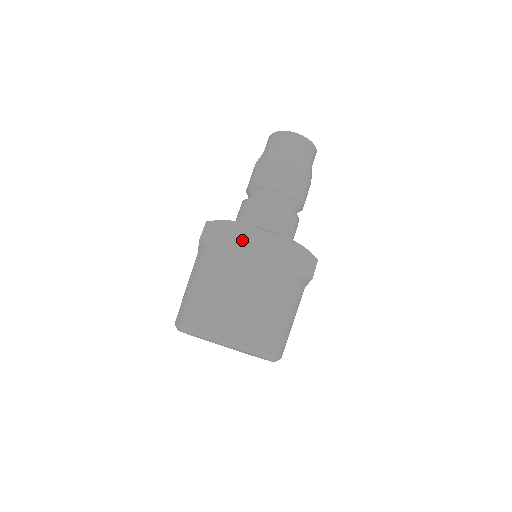
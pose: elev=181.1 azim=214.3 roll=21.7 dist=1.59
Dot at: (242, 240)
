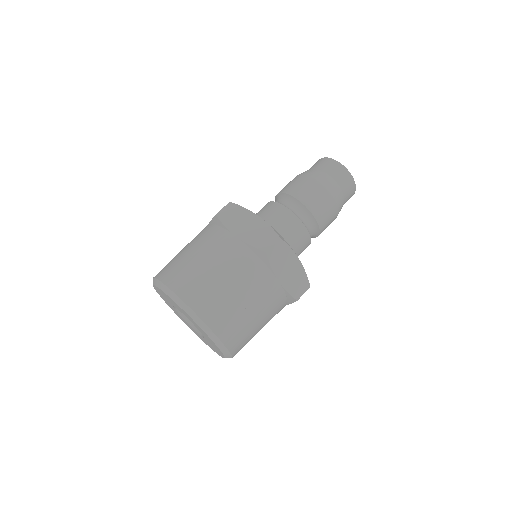
Dot at: (255, 234)
